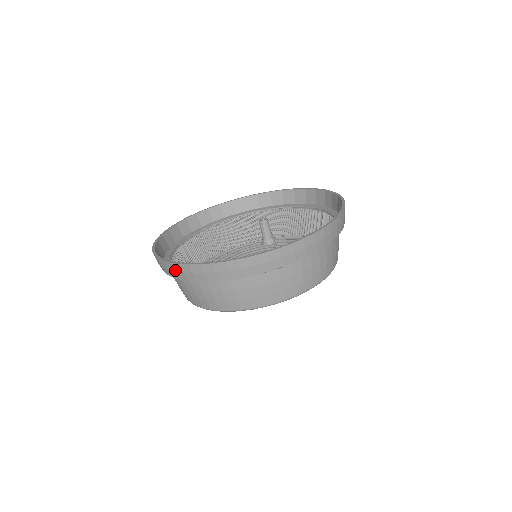
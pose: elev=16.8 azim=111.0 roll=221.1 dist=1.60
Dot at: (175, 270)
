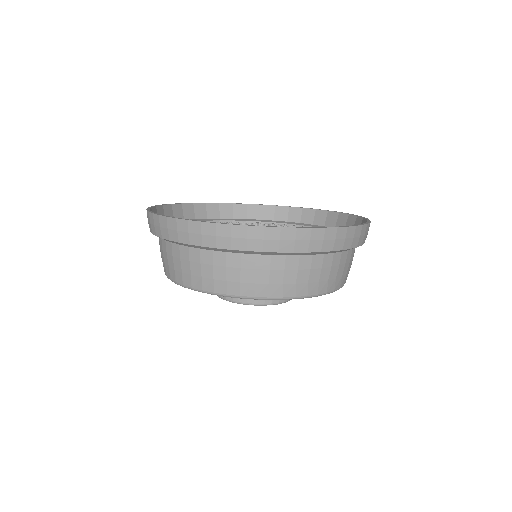
Dot at: (178, 228)
